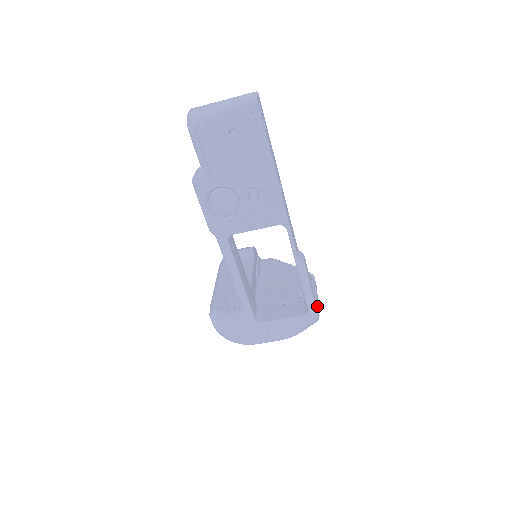
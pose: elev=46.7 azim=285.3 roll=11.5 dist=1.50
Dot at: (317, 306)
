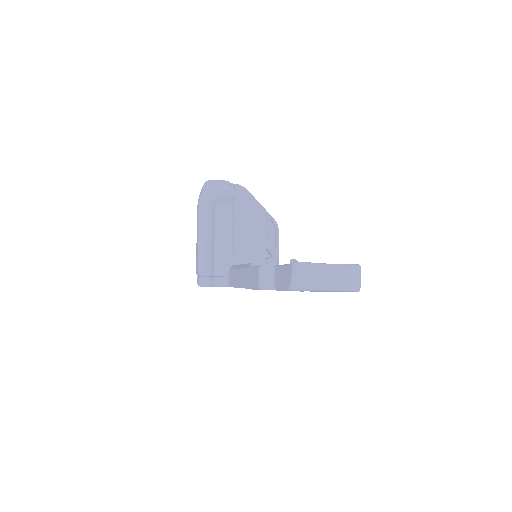
Dot at: occluded
